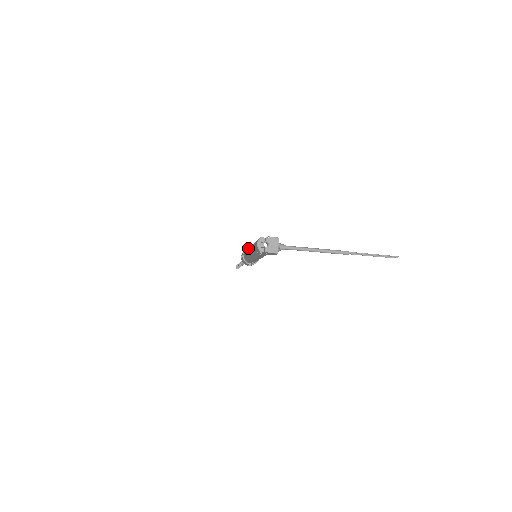
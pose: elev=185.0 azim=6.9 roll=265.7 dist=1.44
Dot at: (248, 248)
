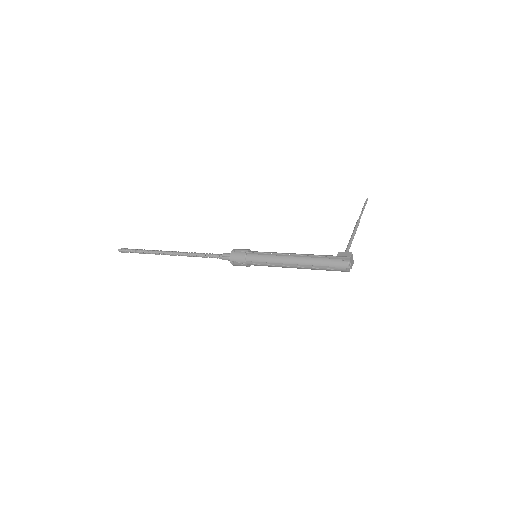
Dot at: (246, 255)
